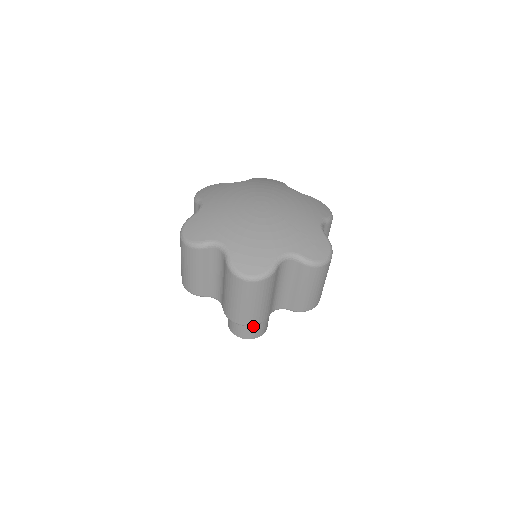
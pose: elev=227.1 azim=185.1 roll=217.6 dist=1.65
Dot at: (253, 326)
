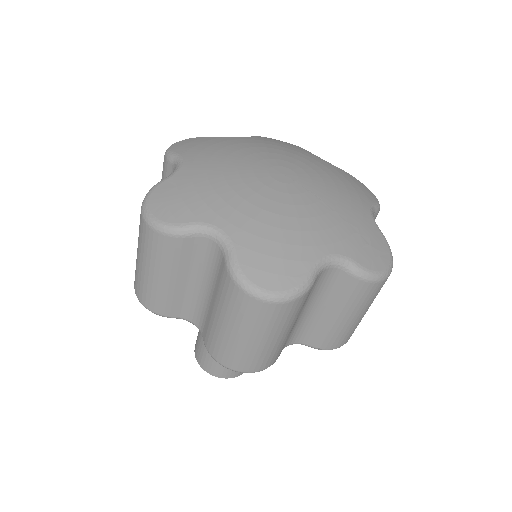
Dot at: occluded
